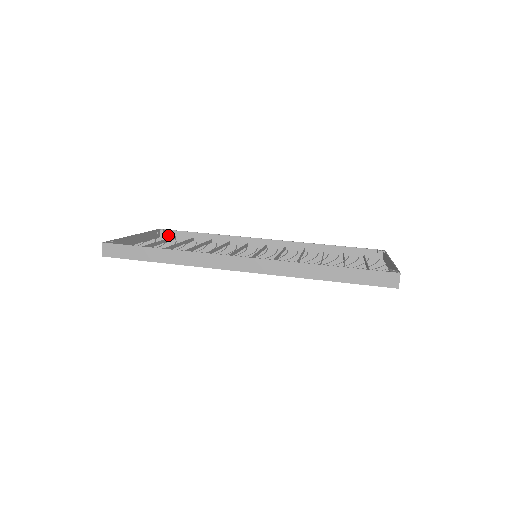
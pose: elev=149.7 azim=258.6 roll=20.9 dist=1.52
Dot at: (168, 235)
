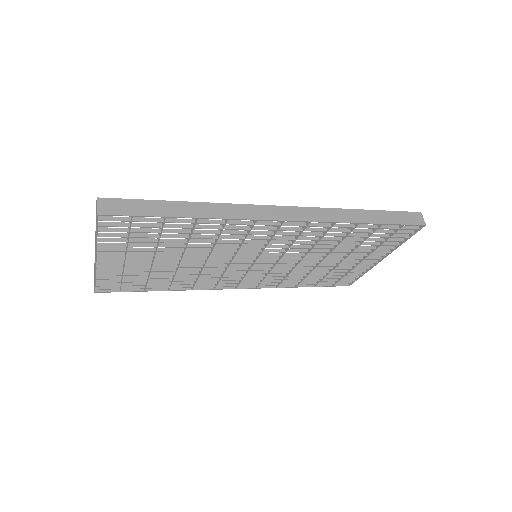
Dot at: occluded
